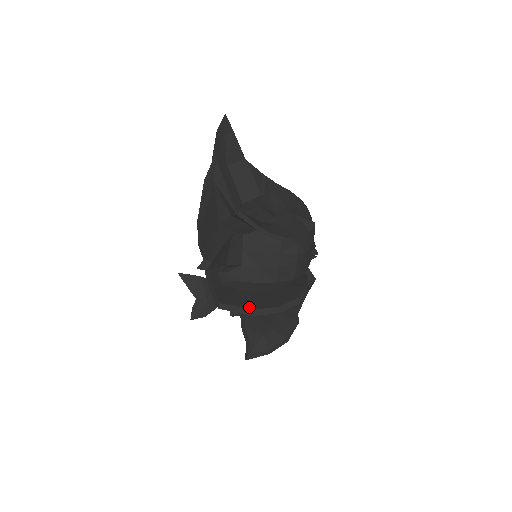
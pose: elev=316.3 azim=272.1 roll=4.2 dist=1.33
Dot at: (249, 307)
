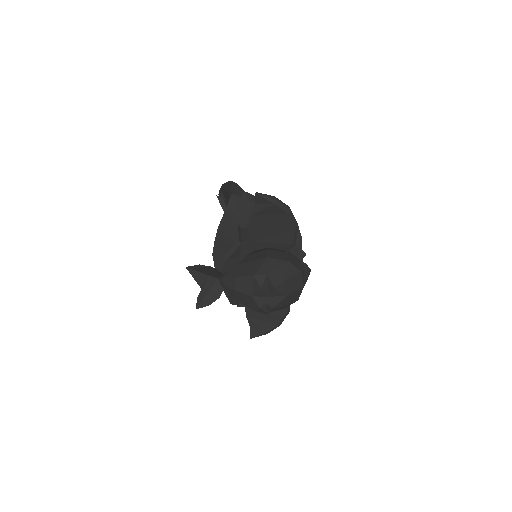
Dot at: occluded
